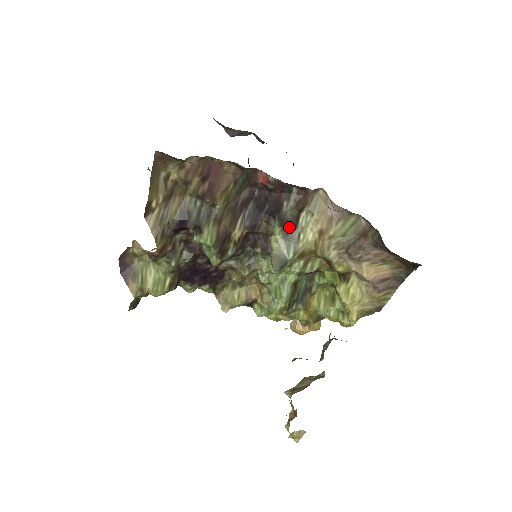
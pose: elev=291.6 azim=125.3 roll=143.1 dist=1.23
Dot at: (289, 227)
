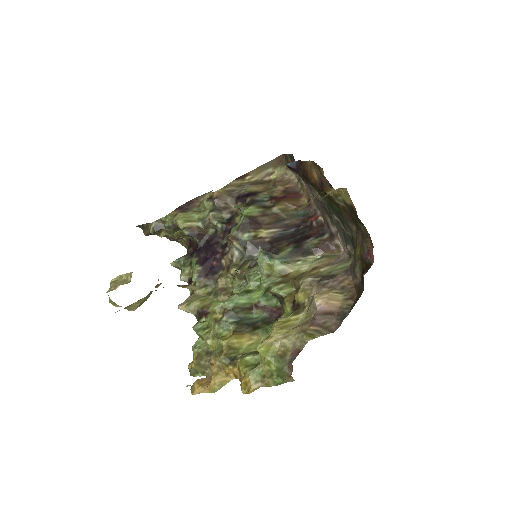
Dot at: (298, 252)
